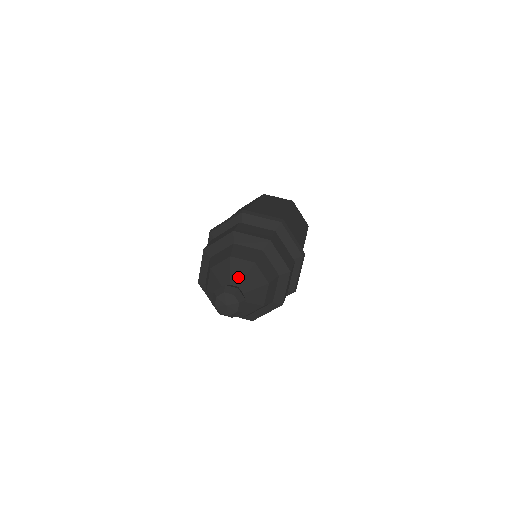
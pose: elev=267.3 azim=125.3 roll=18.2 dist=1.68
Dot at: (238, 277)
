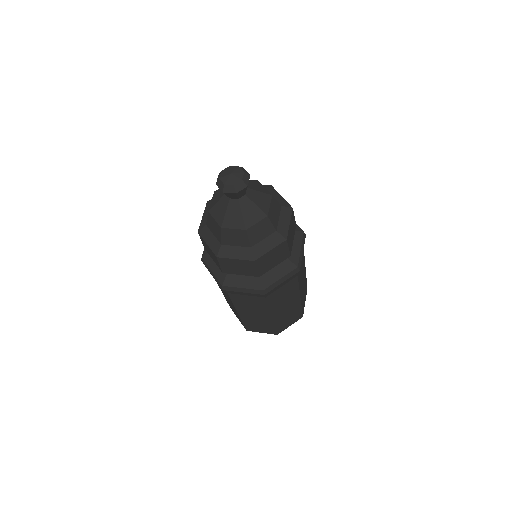
Dot at: occluded
